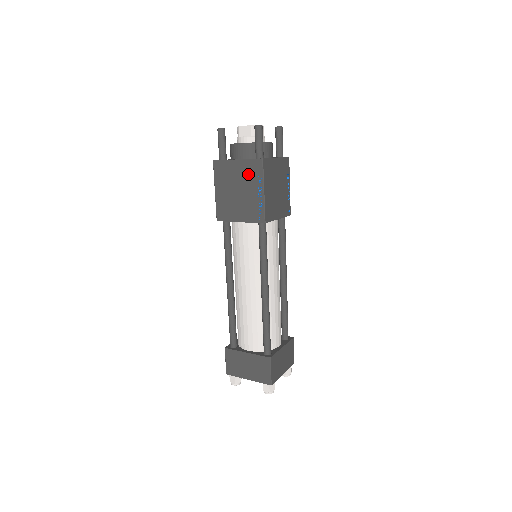
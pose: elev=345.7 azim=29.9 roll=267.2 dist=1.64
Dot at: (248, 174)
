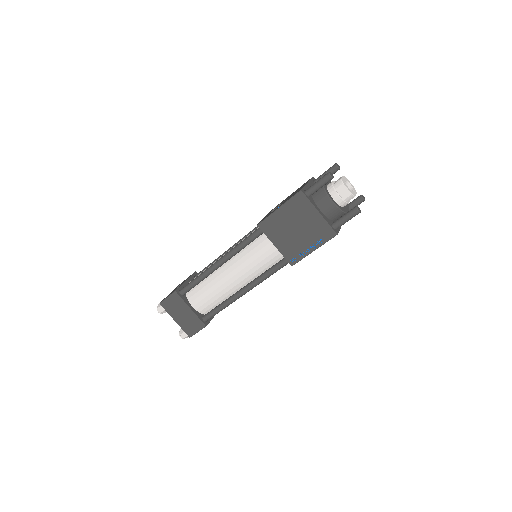
Dot at: (316, 230)
